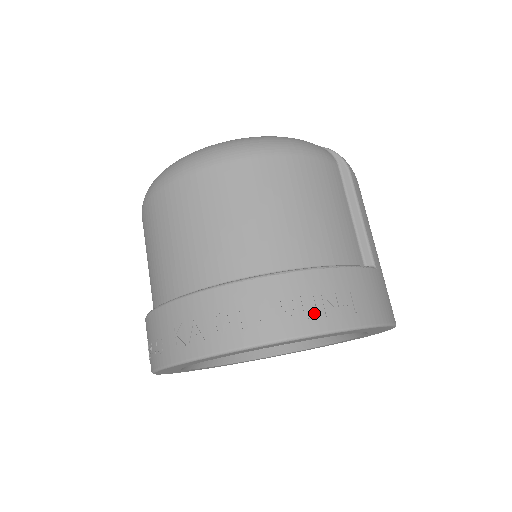
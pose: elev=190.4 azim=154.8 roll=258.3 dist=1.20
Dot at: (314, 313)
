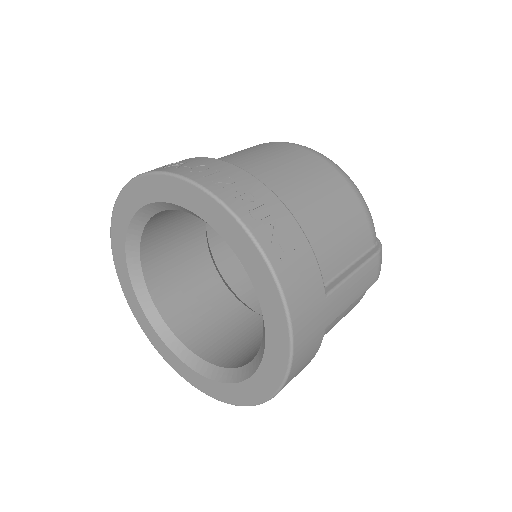
Dot at: (257, 216)
